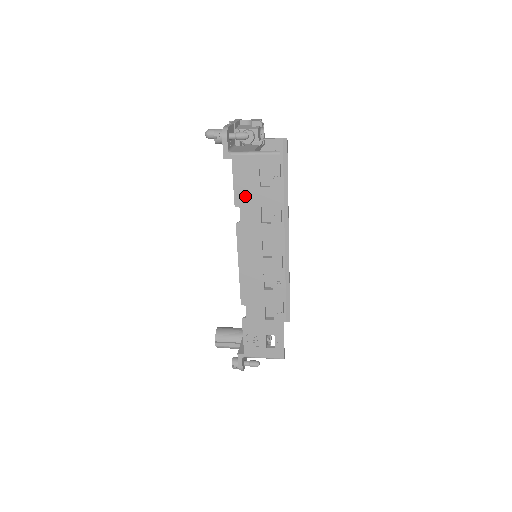
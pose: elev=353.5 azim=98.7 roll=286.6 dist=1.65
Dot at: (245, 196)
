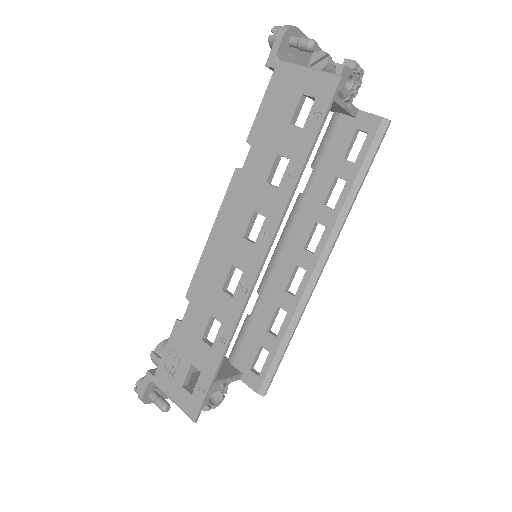
Dot at: (265, 131)
